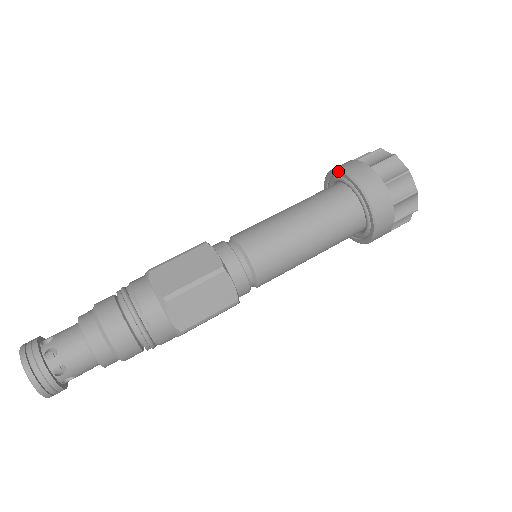
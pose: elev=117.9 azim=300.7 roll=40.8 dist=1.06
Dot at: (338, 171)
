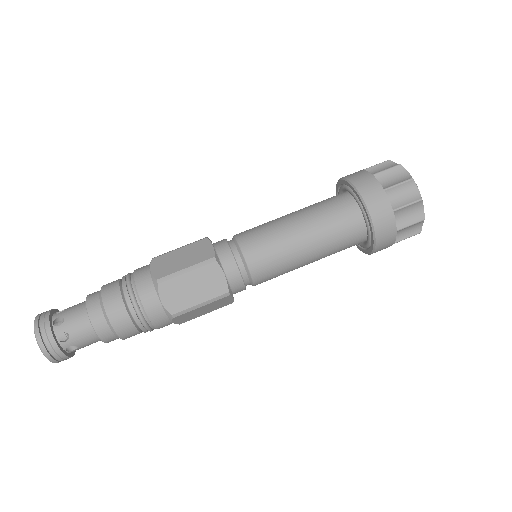
Dot at: (342, 179)
